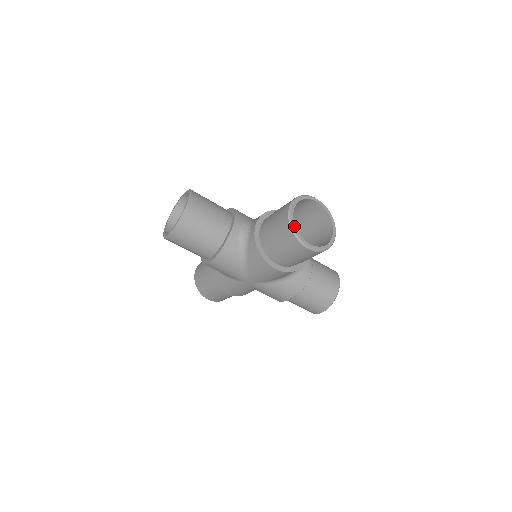
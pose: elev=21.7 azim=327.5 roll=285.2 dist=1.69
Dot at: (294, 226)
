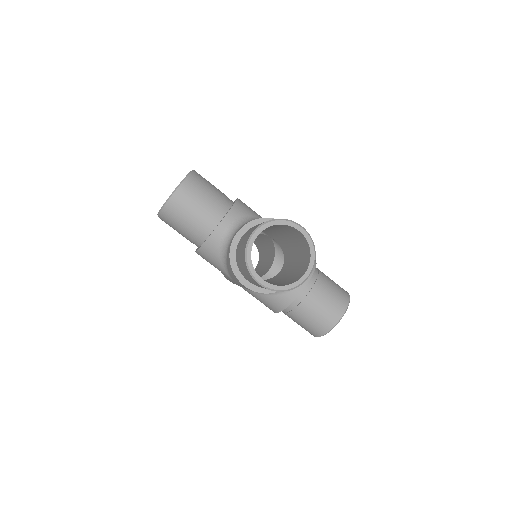
Dot at: (249, 255)
